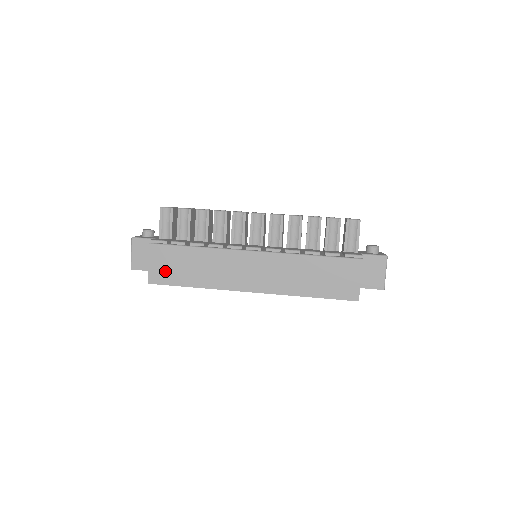
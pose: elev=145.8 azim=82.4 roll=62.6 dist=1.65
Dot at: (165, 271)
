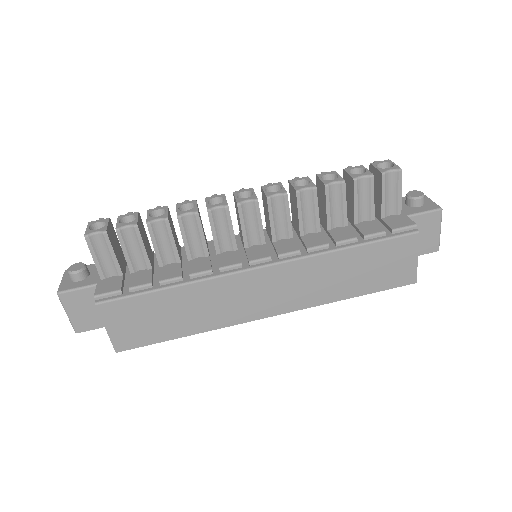
Dot at: (135, 331)
